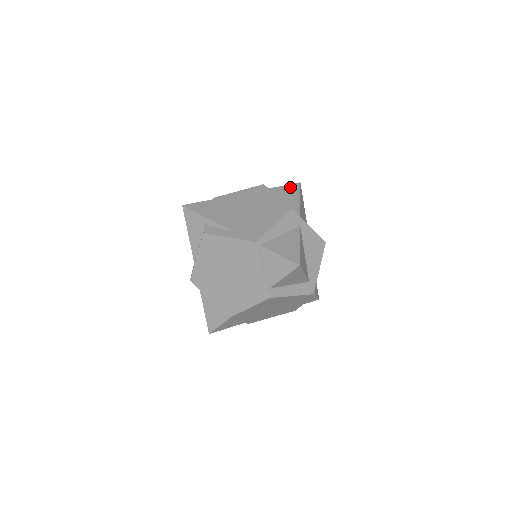
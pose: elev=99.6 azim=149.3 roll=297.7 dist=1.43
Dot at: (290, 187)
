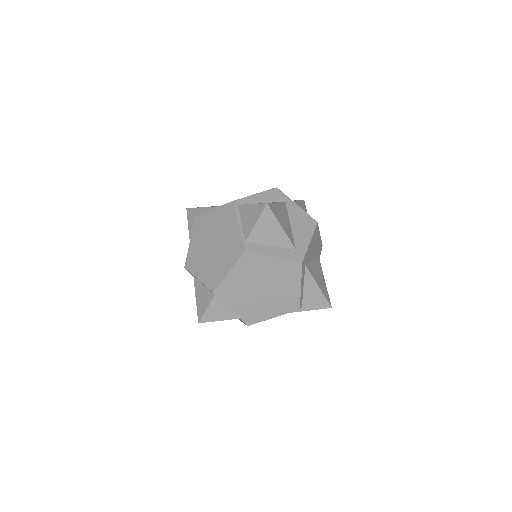
Dot at: occluded
